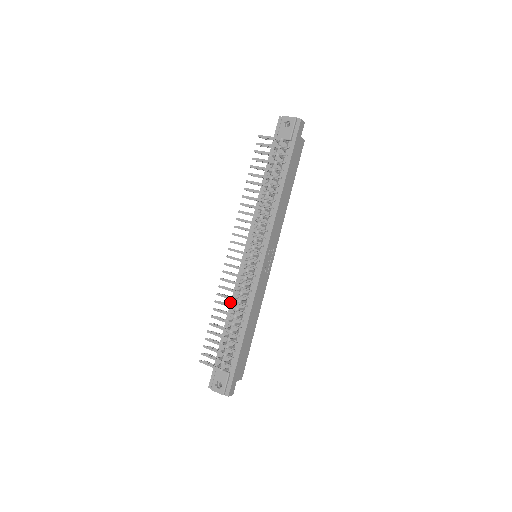
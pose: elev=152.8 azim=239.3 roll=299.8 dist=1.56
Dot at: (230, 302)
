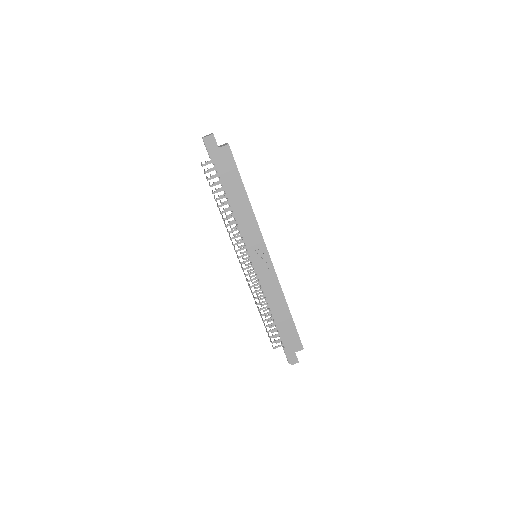
Dot at: occluded
